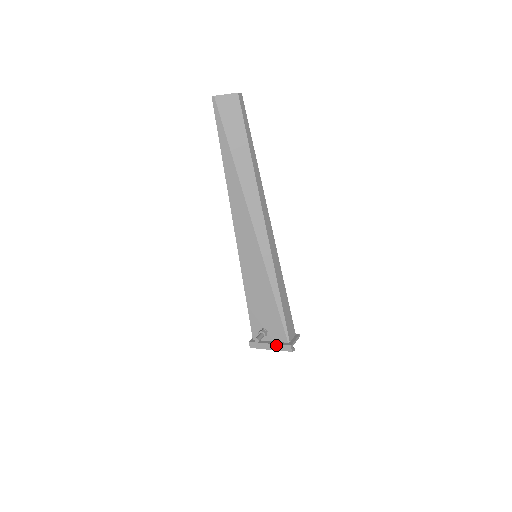
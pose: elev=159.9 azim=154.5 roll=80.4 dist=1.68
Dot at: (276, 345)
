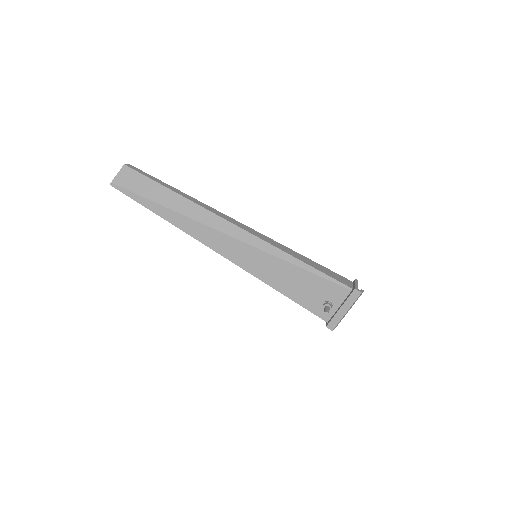
Dot at: (345, 303)
